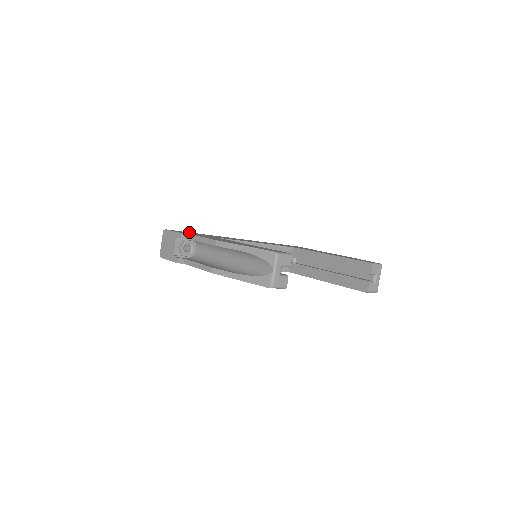
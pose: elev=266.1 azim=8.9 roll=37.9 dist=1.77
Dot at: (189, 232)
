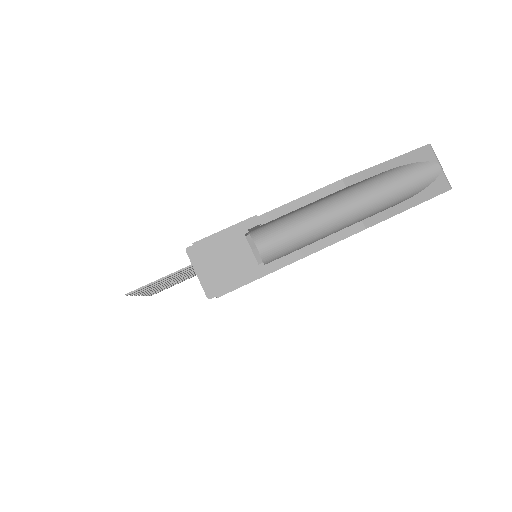
Dot at: occluded
